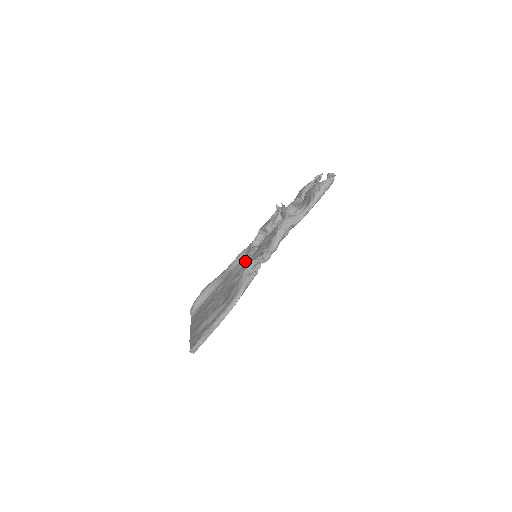
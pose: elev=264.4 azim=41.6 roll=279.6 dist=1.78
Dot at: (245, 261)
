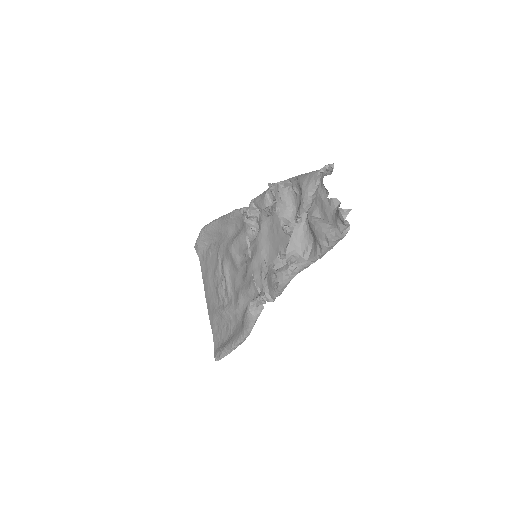
Dot at: (243, 242)
